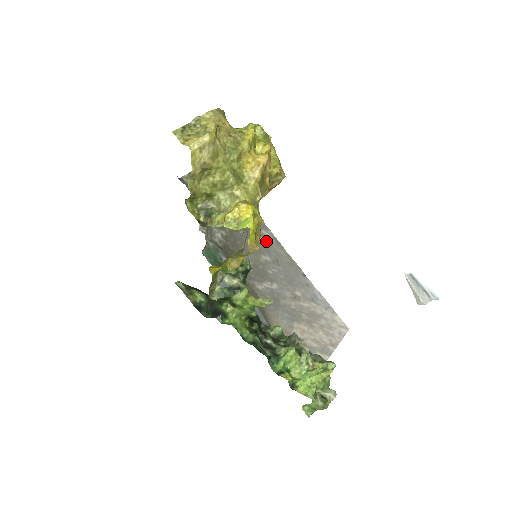
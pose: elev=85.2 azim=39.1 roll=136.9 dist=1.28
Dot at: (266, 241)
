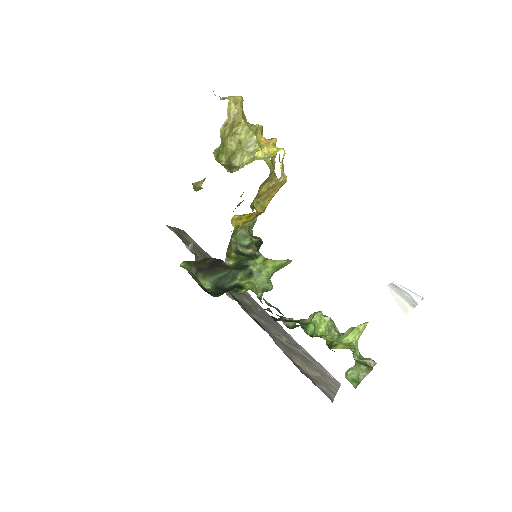
Dot at: (244, 293)
